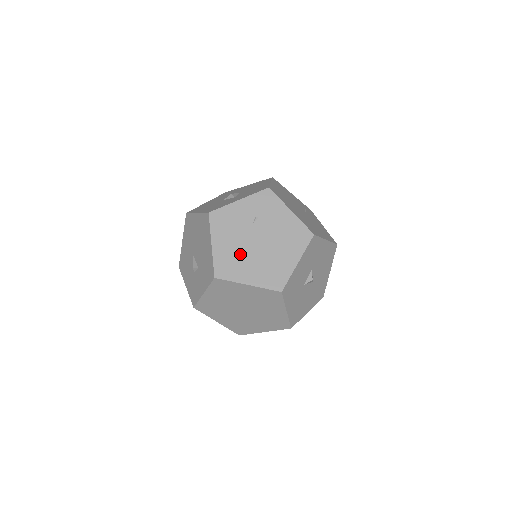
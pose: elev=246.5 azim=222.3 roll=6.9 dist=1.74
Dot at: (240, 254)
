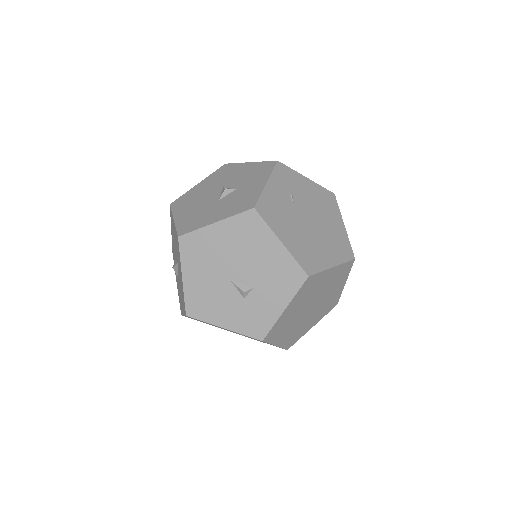
Dot at: (307, 239)
